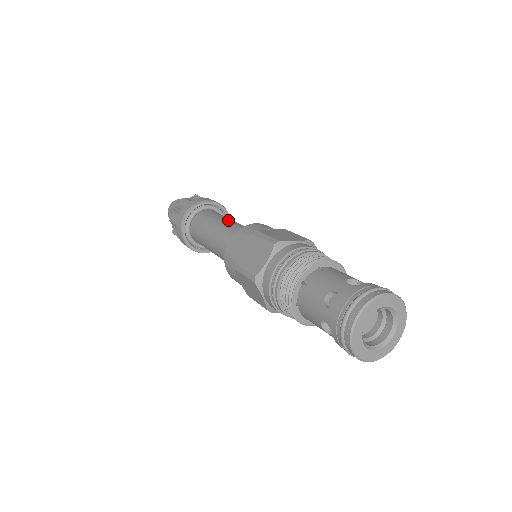
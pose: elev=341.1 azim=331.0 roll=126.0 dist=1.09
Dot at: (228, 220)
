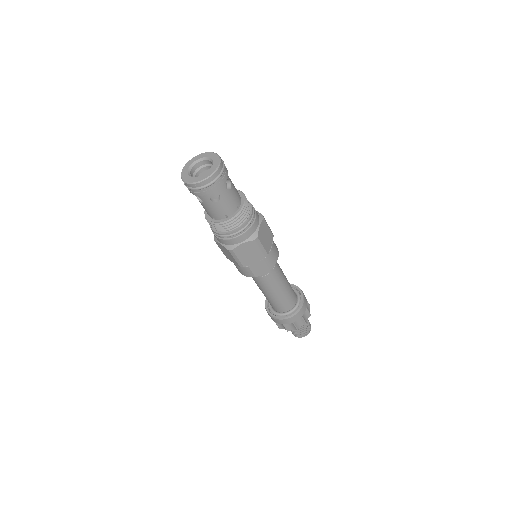
Dot at: occluded
